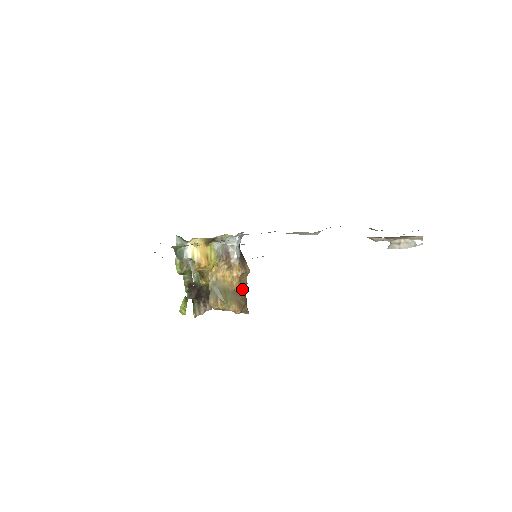
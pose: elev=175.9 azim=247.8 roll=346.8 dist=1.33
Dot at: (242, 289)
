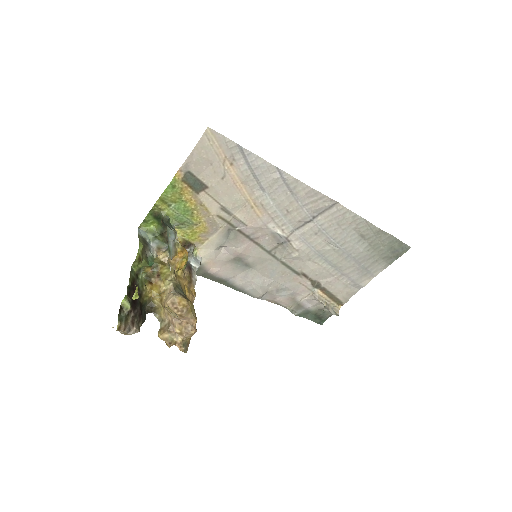
Dot at: occluded
